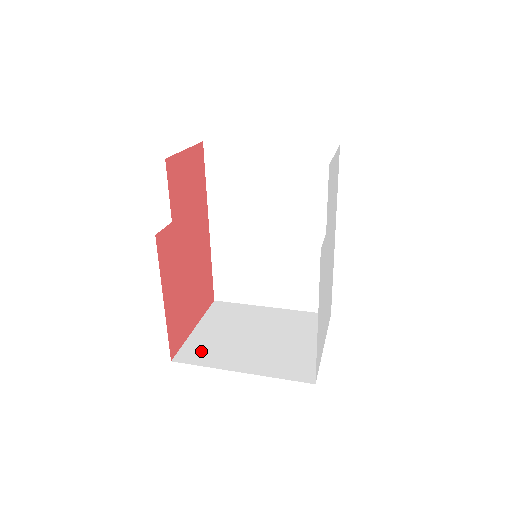
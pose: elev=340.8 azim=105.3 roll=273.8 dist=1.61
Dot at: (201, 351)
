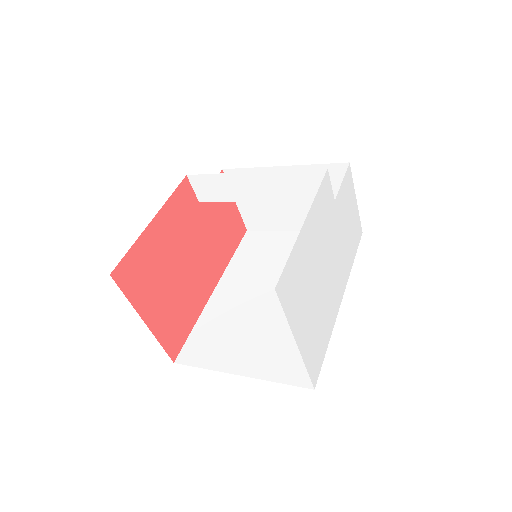
Dot at: occluded
